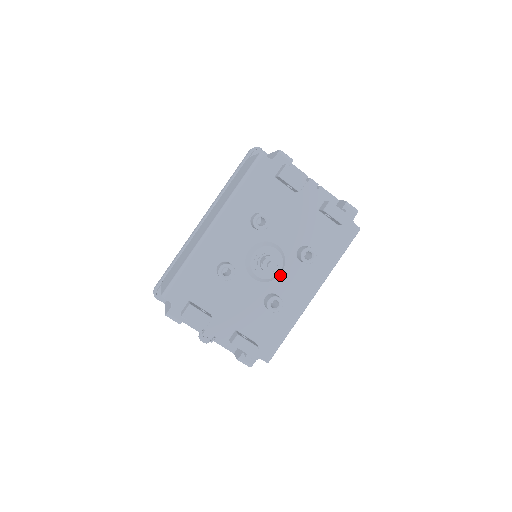
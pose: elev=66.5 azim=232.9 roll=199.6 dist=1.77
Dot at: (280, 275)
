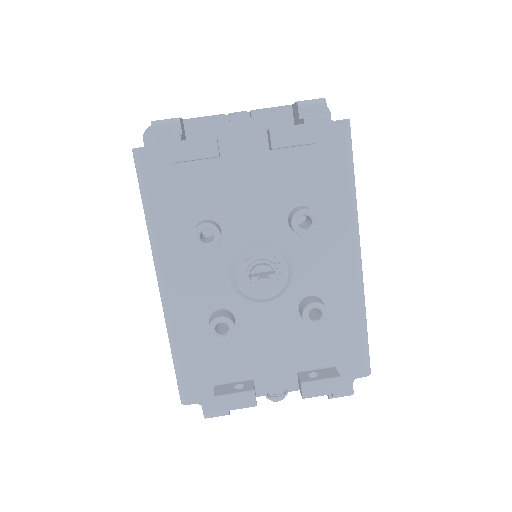
Dot at: (293, 270)
